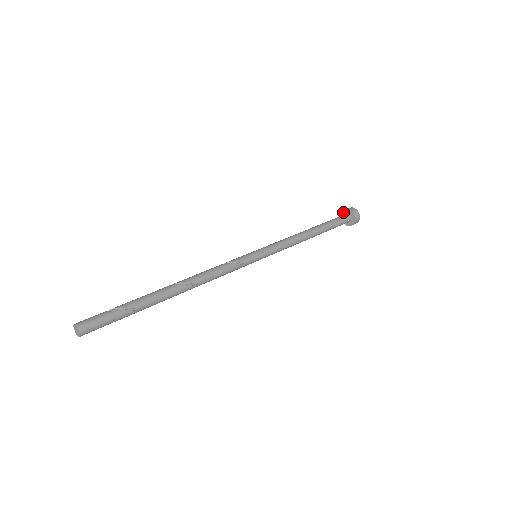
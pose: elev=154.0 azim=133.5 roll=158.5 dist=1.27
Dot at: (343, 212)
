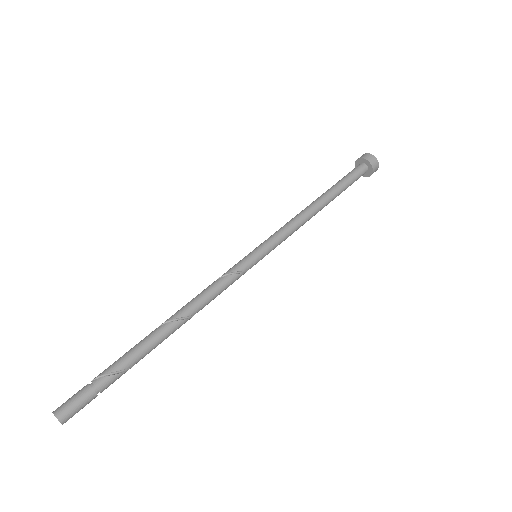
Dot at: (356, 163)
